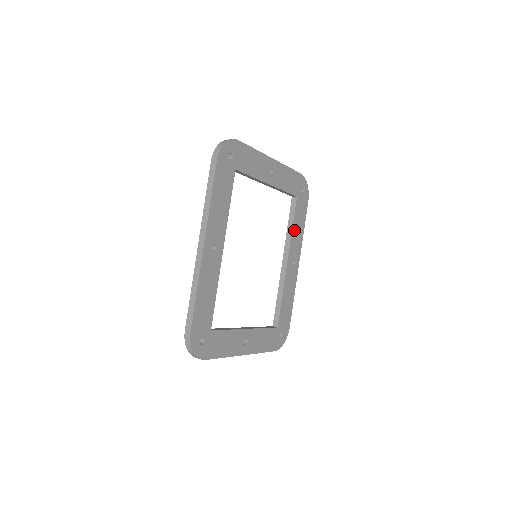
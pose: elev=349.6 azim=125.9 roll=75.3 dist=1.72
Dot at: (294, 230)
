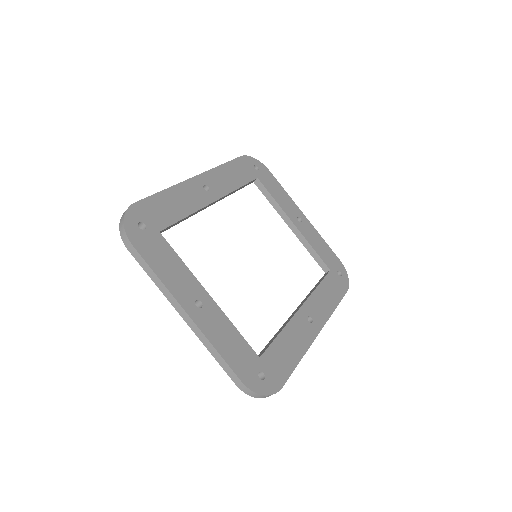
Dot at: (319, 292)
